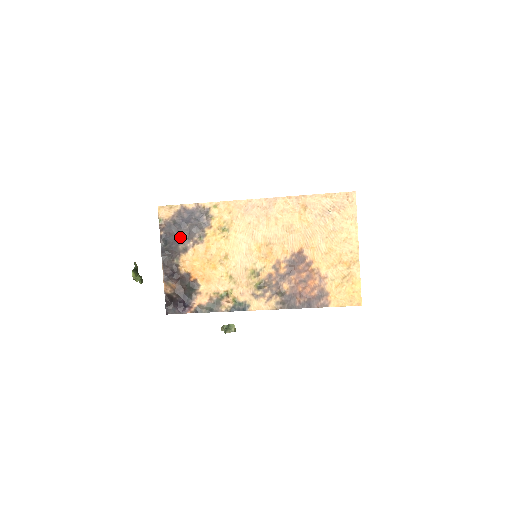
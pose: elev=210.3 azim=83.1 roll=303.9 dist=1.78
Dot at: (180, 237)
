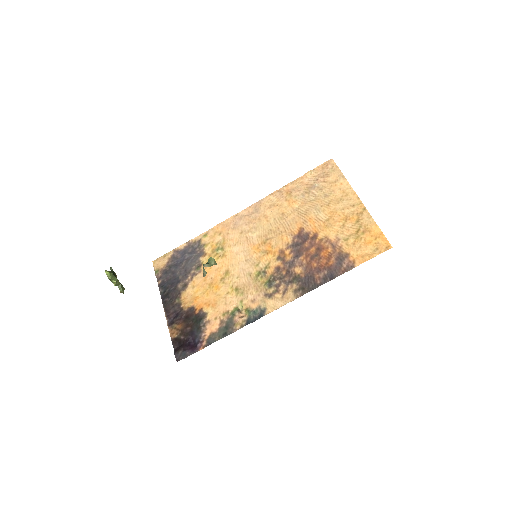
Dot at: (177, 277)
